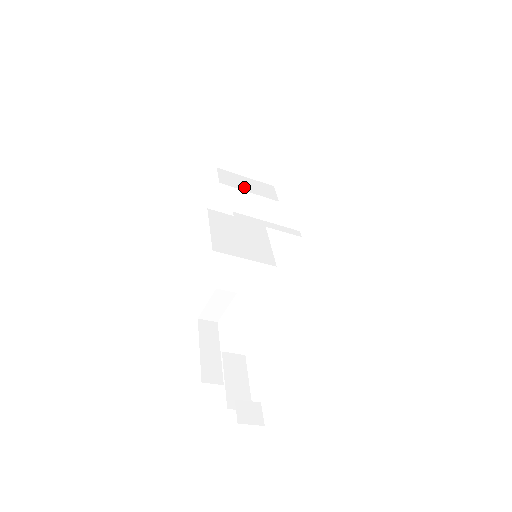
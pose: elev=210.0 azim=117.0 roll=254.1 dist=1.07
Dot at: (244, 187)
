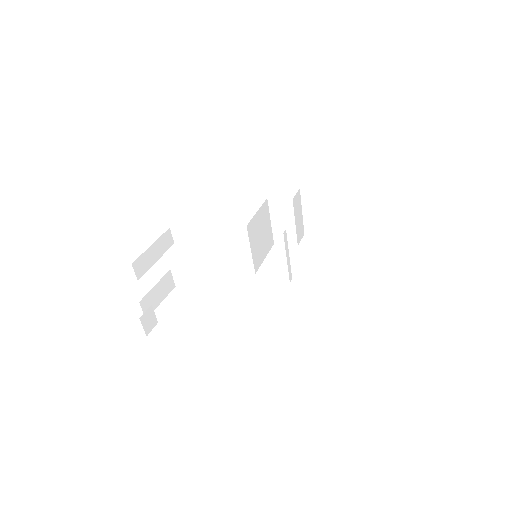
Dot at: (297, 217)
